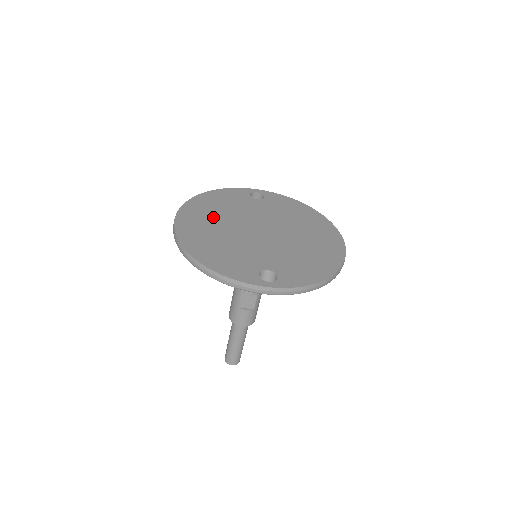
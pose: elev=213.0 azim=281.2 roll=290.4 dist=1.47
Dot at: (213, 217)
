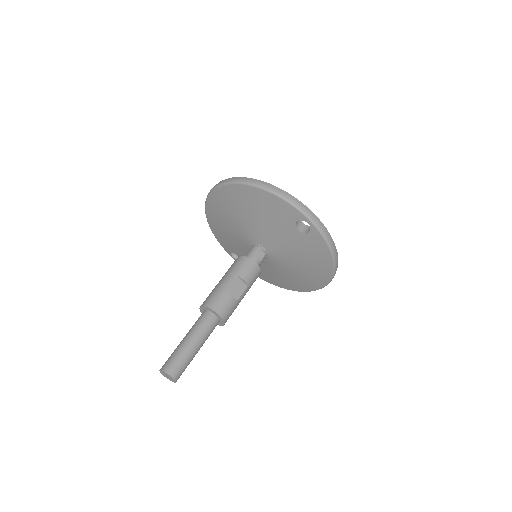
Dot at: occluded
